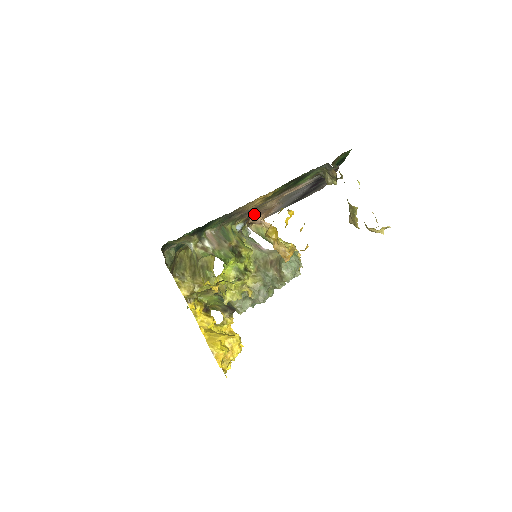
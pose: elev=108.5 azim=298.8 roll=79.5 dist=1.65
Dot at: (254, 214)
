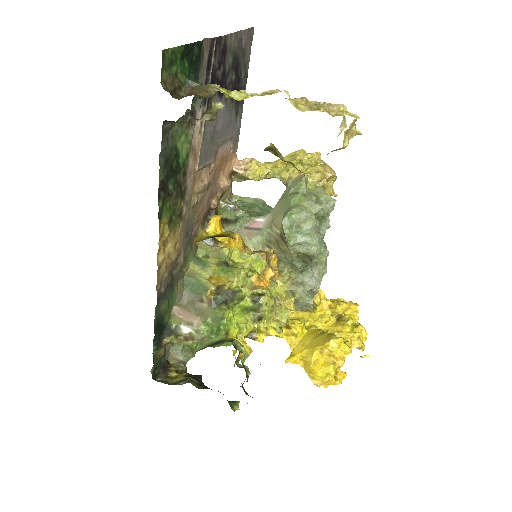
Dot at: (205, 205)
